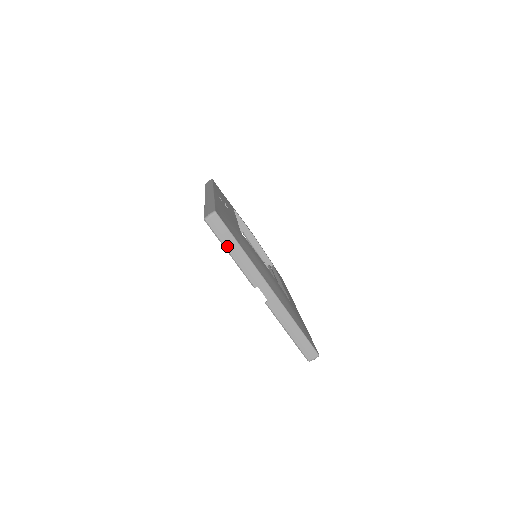
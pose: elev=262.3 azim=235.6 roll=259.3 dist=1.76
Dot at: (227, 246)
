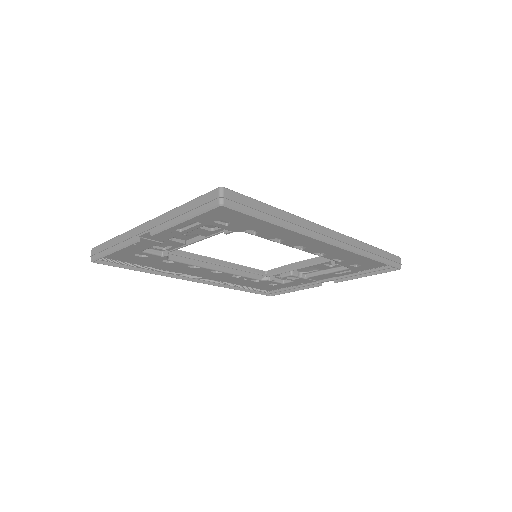
Dot at: (108, 251)
